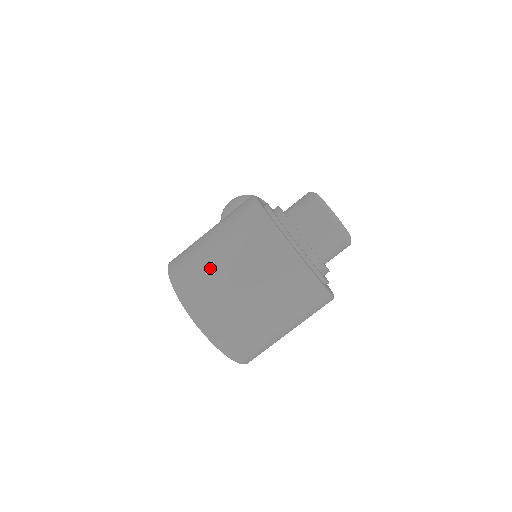
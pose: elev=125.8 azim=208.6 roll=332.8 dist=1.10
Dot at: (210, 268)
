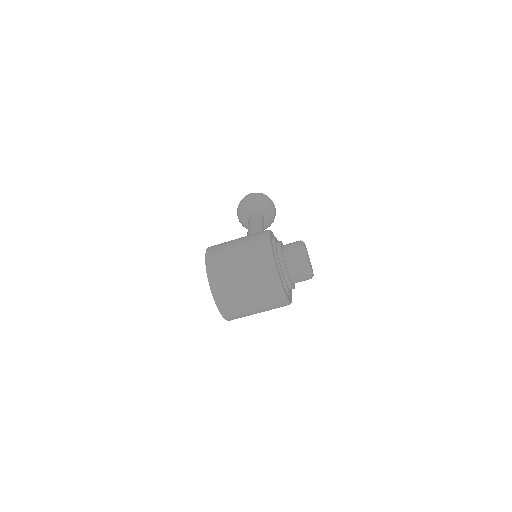
Dot at: (231, 269)
